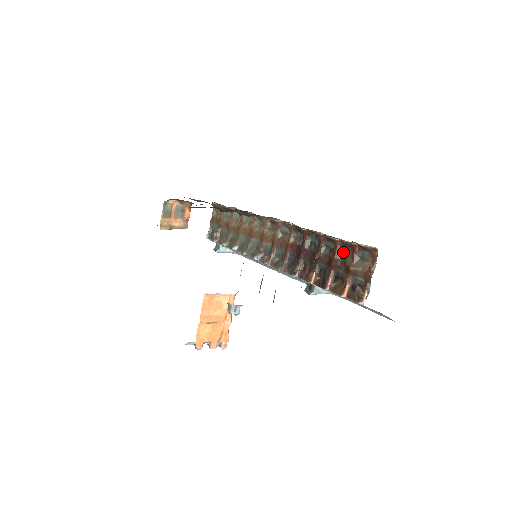
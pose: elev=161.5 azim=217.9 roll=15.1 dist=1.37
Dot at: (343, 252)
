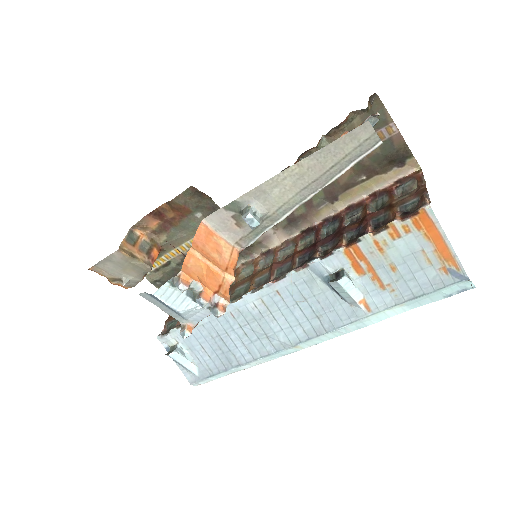
Dot at: (375, 208)
